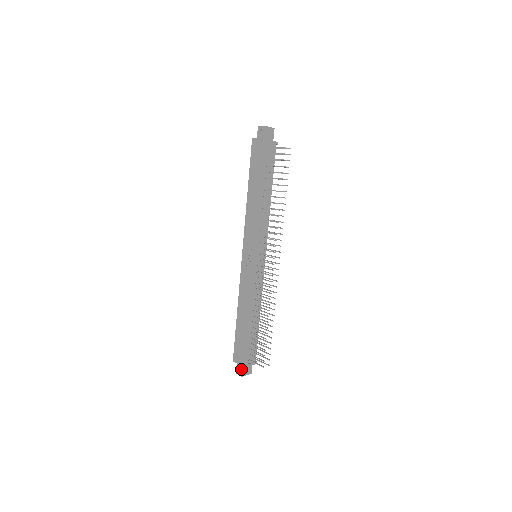
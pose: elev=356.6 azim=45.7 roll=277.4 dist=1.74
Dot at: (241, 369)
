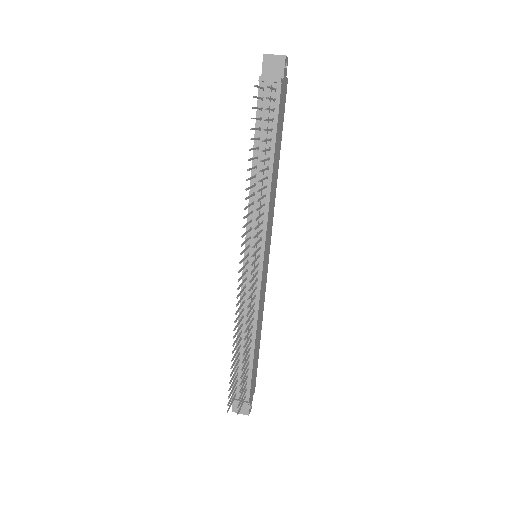
Dot at: occluded
